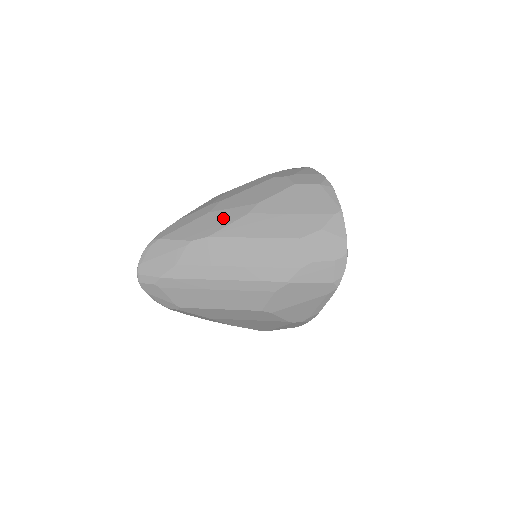
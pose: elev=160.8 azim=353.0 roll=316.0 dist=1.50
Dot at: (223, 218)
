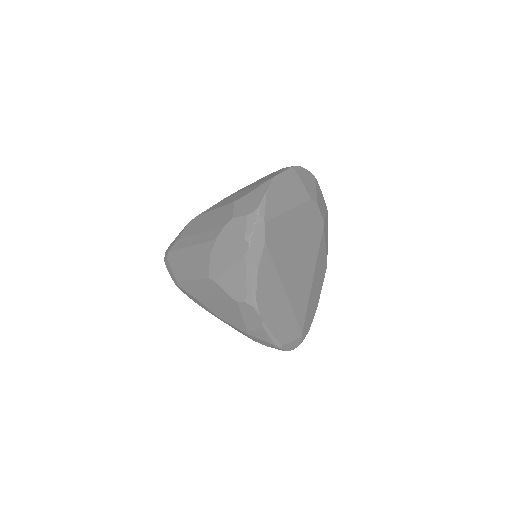
Dot at: occluded
